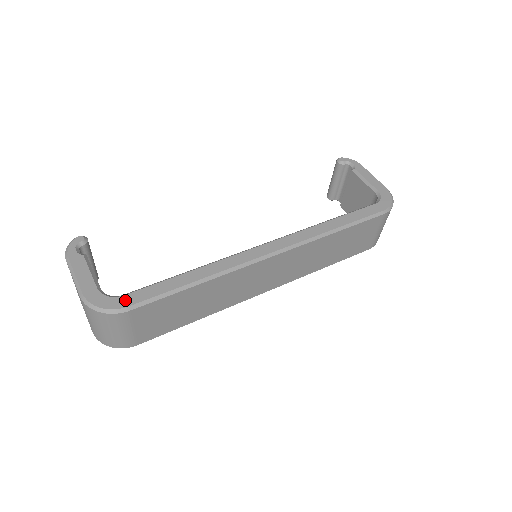
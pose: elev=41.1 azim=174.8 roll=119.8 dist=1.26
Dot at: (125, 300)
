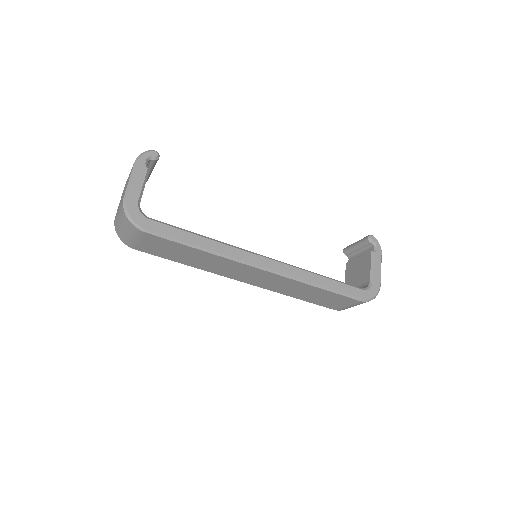
Dot at: (149, 223)
